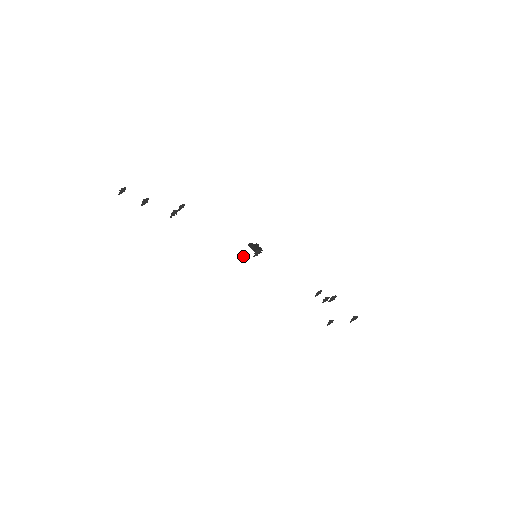
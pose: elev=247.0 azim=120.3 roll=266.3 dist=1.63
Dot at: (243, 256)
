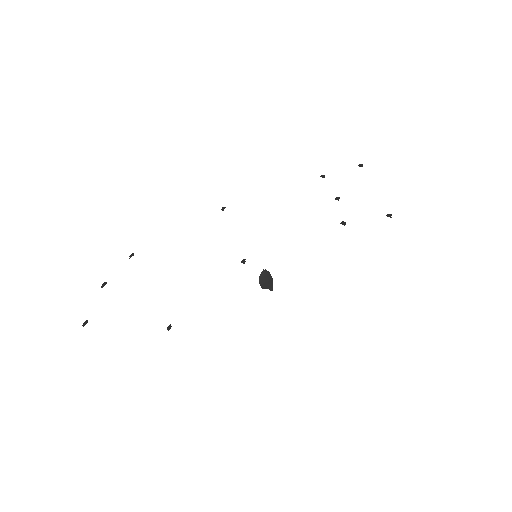
Dot at: (244, 262)
